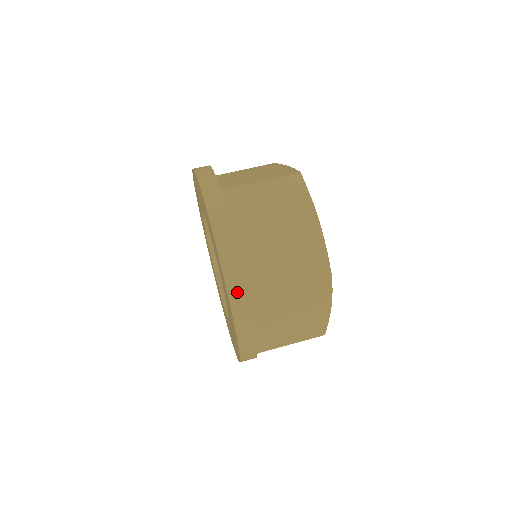
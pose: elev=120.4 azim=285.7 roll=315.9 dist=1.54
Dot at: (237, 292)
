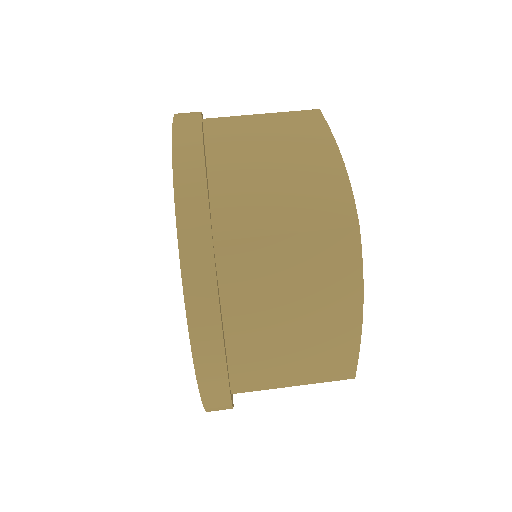
Dot at: (215, 397)
